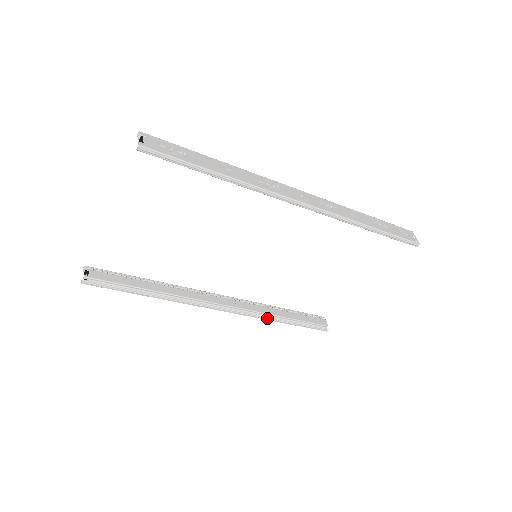
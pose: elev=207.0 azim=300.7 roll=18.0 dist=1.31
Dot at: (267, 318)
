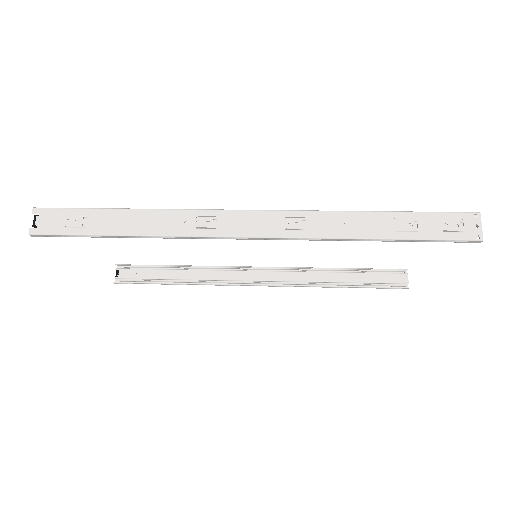
Dot at: (317, 286)
